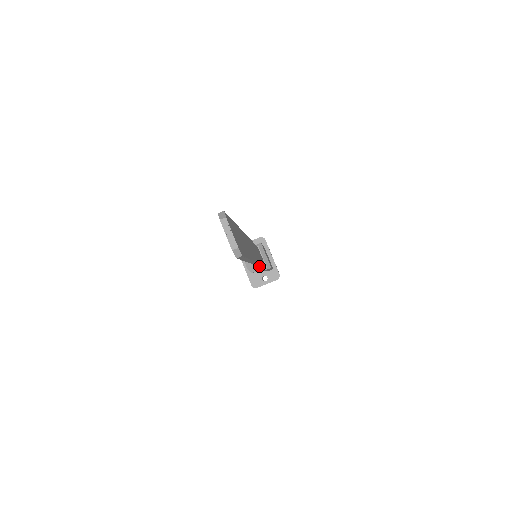
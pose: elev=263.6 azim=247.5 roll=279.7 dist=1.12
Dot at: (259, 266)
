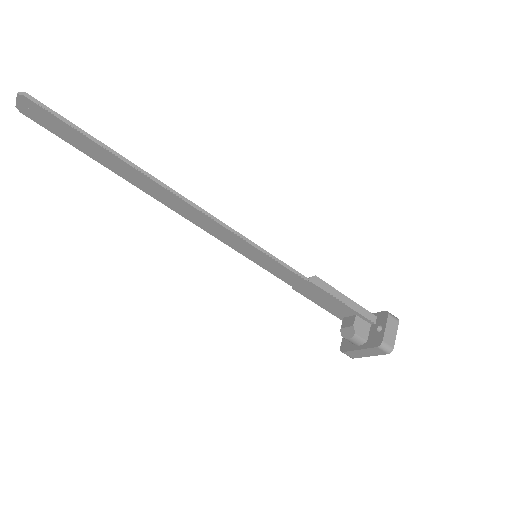
Dot at: (237, 236)
